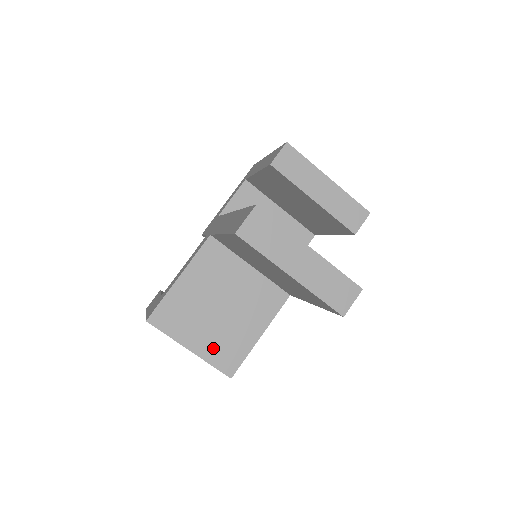
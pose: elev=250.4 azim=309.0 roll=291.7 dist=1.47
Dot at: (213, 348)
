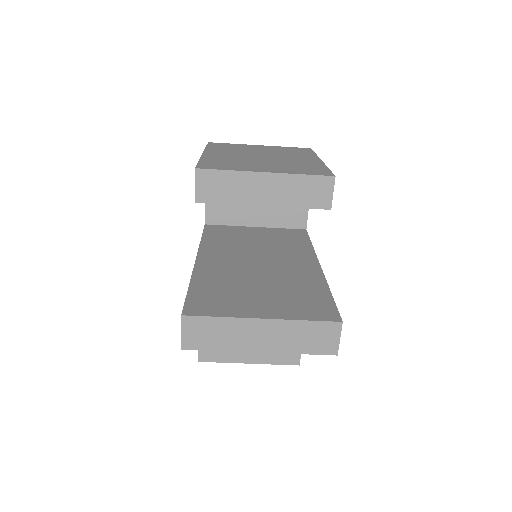
Dot at: occluded
